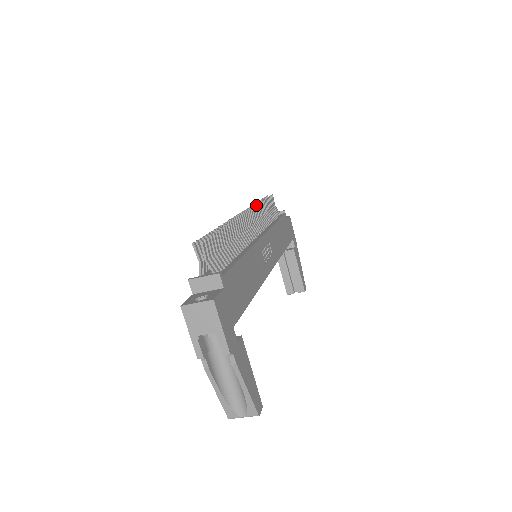
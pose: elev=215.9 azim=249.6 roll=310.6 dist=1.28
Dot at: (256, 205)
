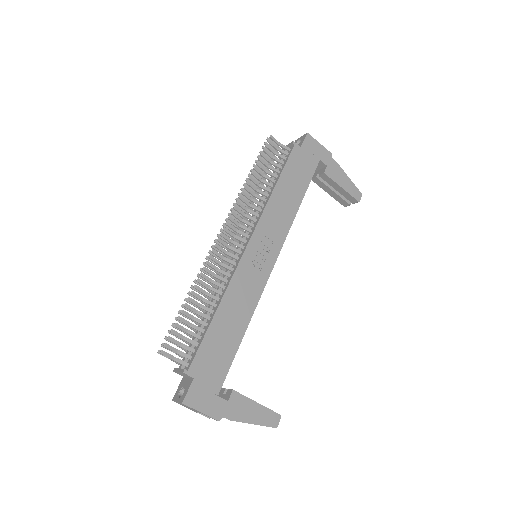
Dot at: (238, 198)
